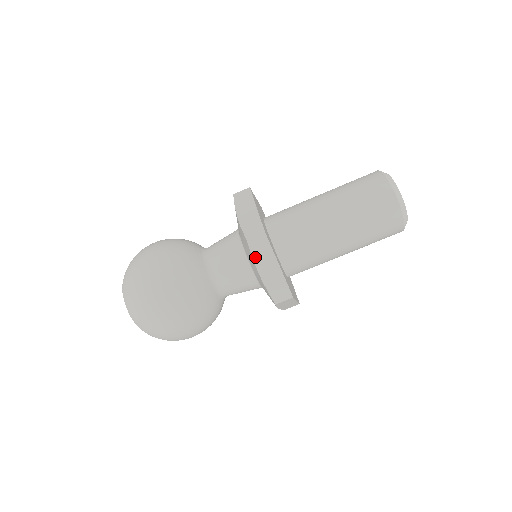
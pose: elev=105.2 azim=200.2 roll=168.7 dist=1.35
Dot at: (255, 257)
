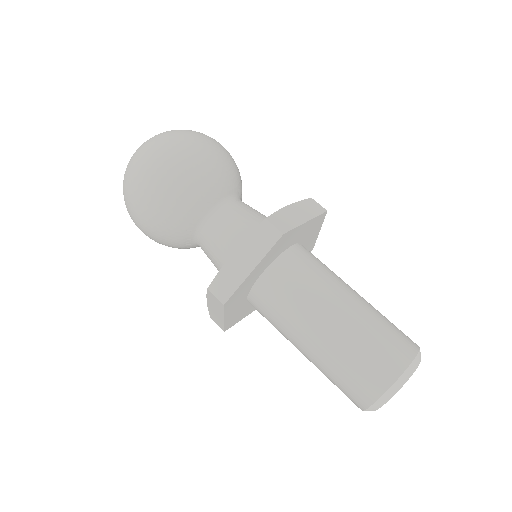
Dot at: (209, 298)
